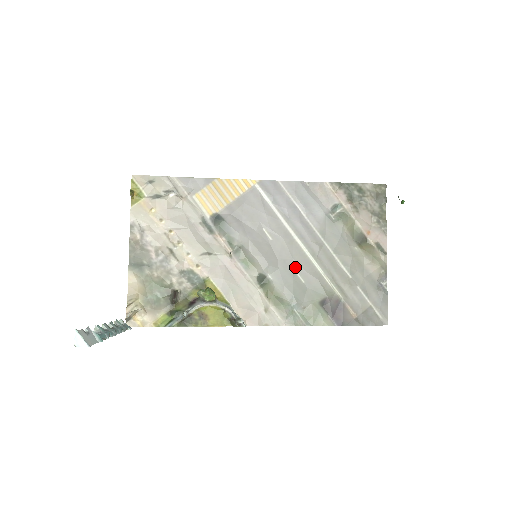
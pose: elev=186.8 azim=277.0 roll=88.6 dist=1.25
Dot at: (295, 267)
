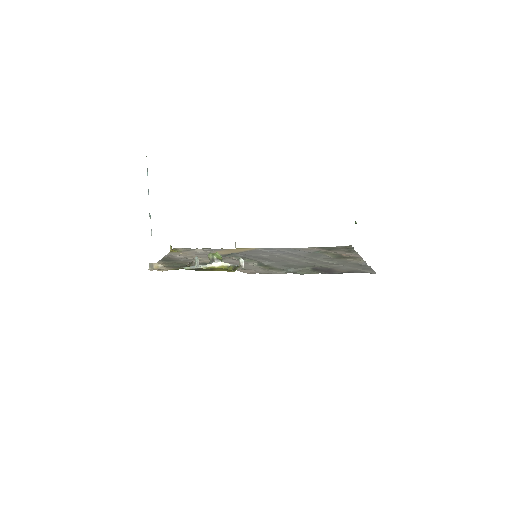
Dot at: (288, 262)
